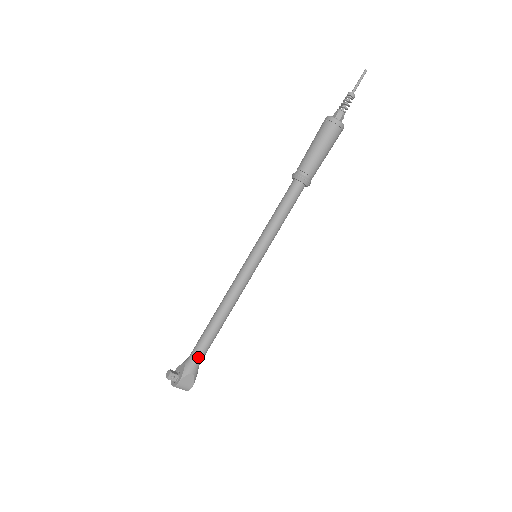
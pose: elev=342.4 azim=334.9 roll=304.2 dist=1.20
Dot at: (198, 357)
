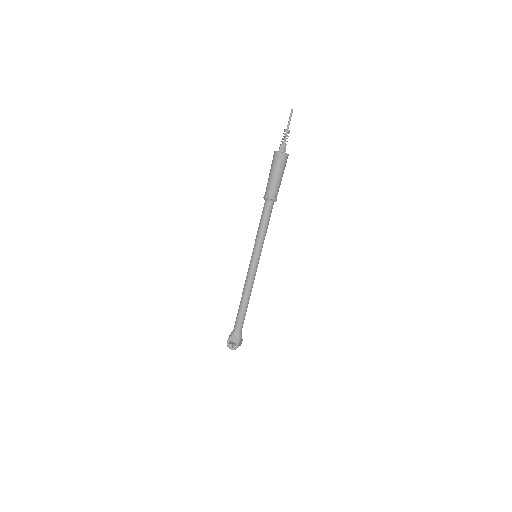
Dot at: occluded
